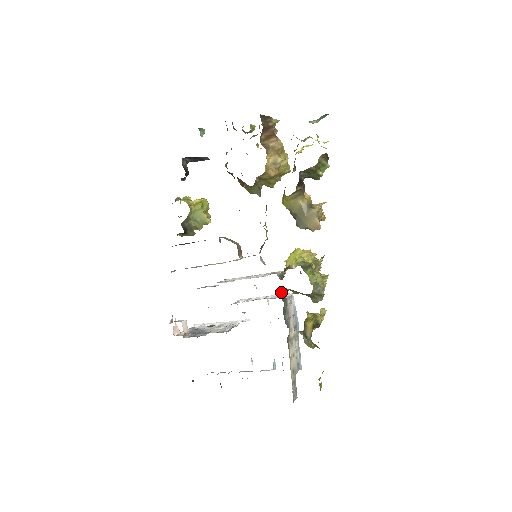
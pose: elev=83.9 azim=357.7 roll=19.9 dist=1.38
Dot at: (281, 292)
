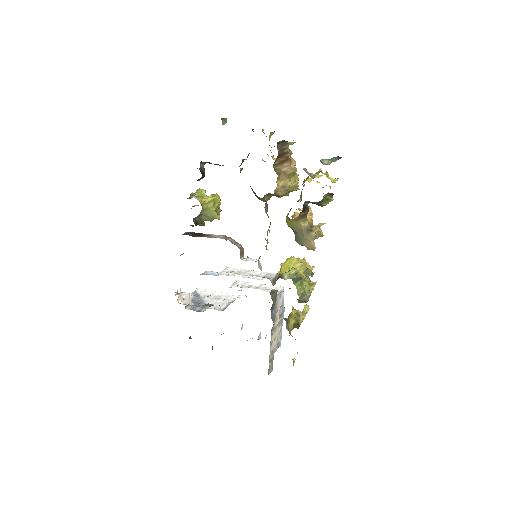
Dot at: (272, 292)
